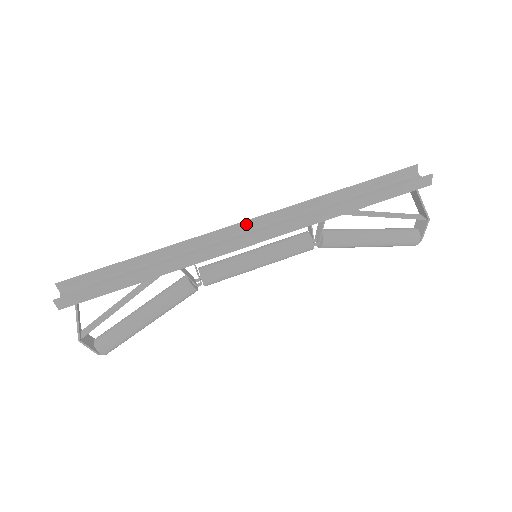
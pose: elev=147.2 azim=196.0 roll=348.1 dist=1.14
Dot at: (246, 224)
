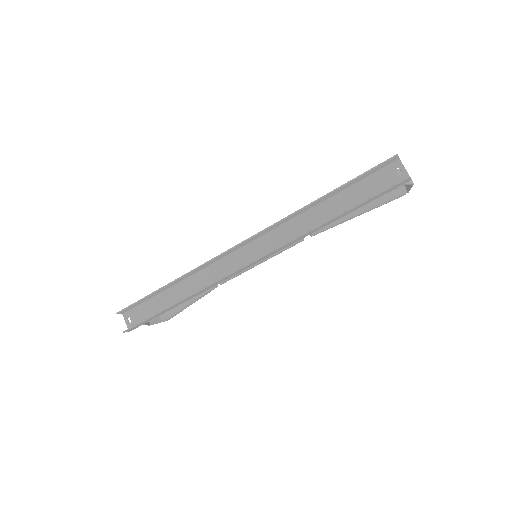
Dot at: (240, 245)
